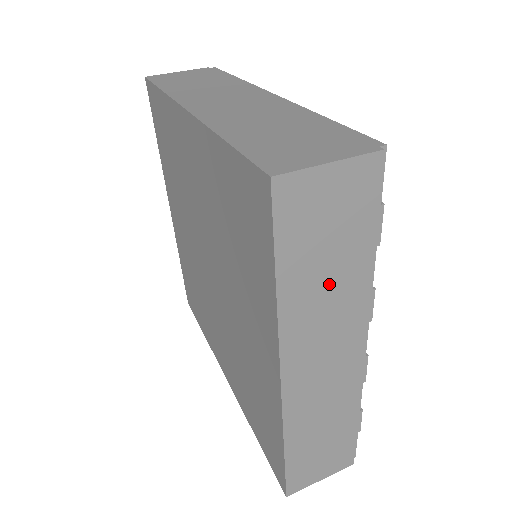
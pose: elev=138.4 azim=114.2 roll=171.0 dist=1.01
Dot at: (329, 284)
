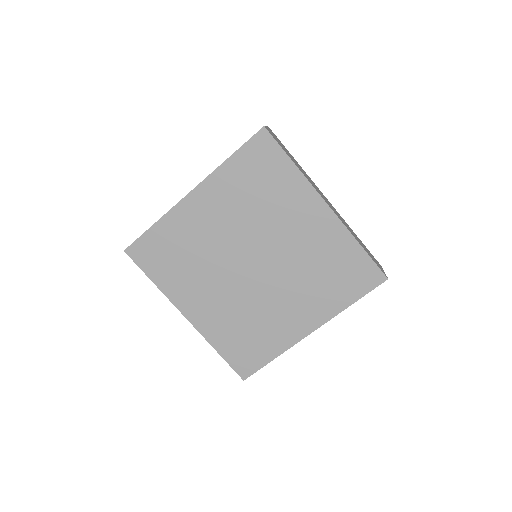
Dot at: (299, 167)
